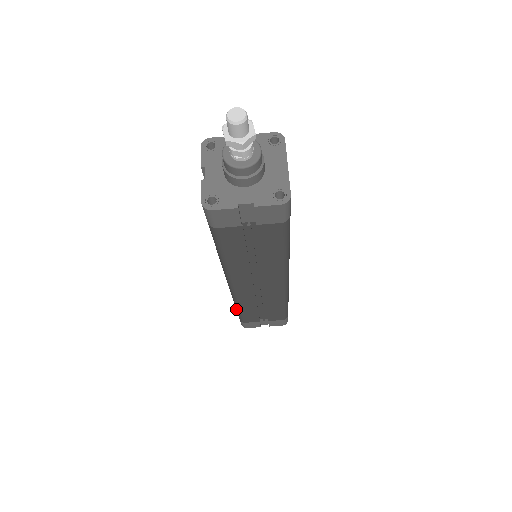
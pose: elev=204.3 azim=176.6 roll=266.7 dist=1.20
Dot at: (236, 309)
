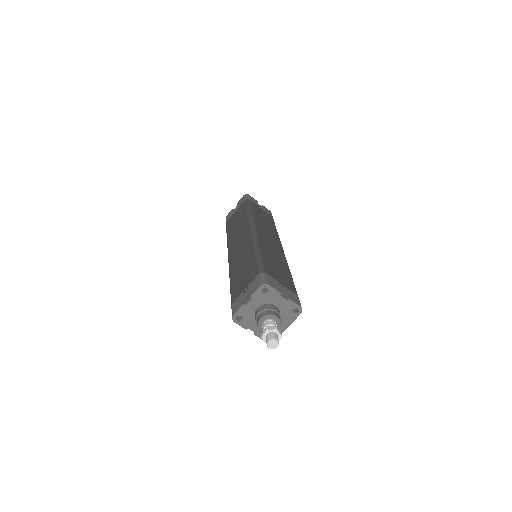
Dot at: (227, 233)
